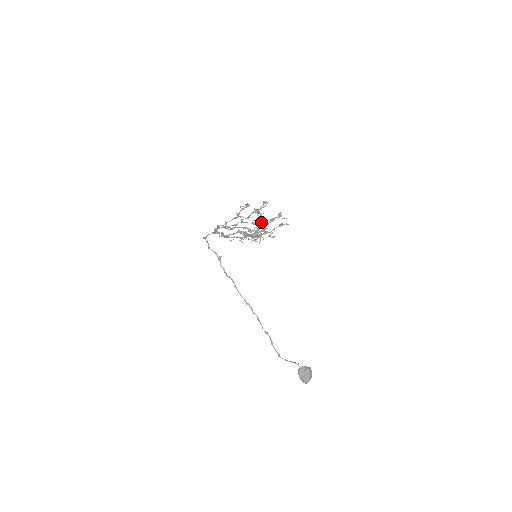
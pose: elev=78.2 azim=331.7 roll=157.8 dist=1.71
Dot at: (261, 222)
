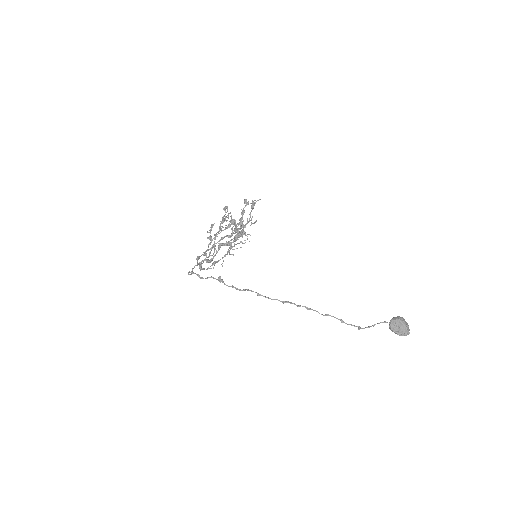
Dot at: (234, 222)
